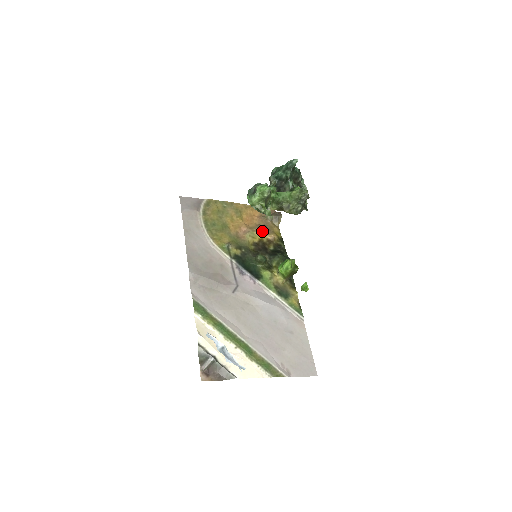
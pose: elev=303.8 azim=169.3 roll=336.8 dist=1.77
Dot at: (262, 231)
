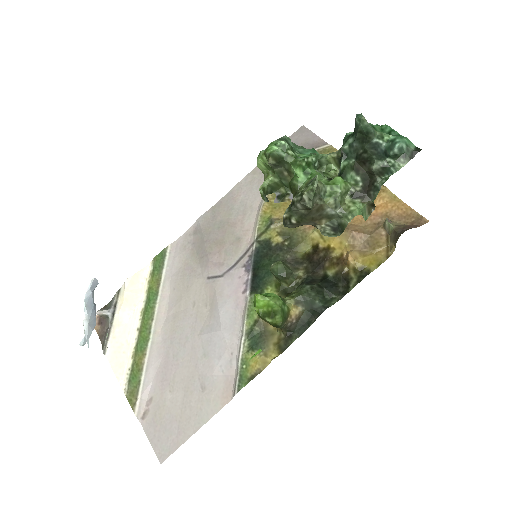
Dot at: (345, 237)
